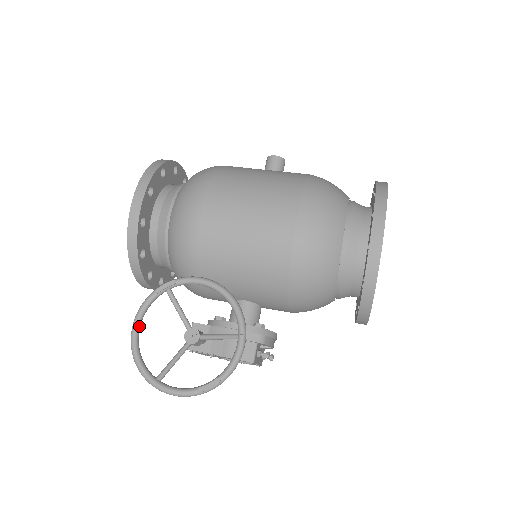
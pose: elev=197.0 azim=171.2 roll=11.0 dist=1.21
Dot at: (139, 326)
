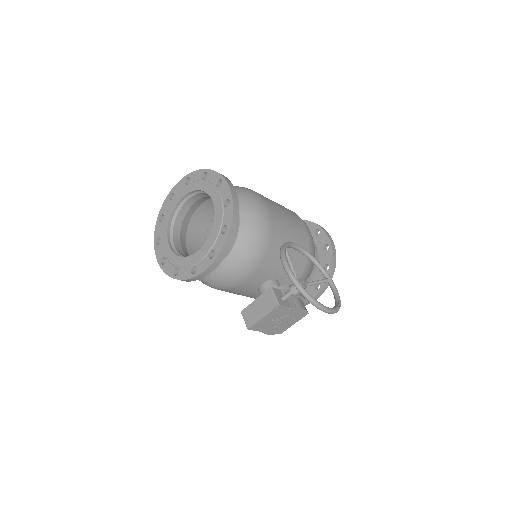
Dot at: (290, 269)
